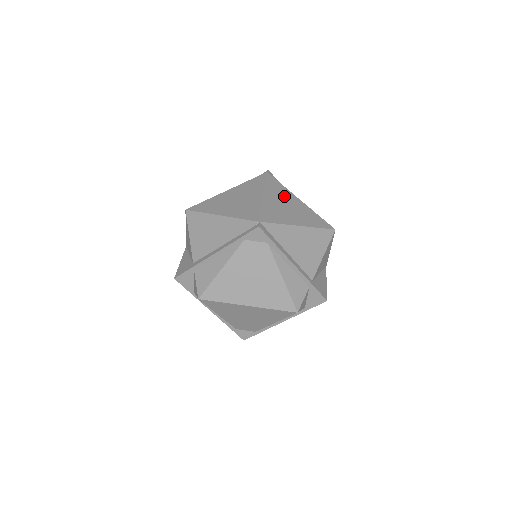
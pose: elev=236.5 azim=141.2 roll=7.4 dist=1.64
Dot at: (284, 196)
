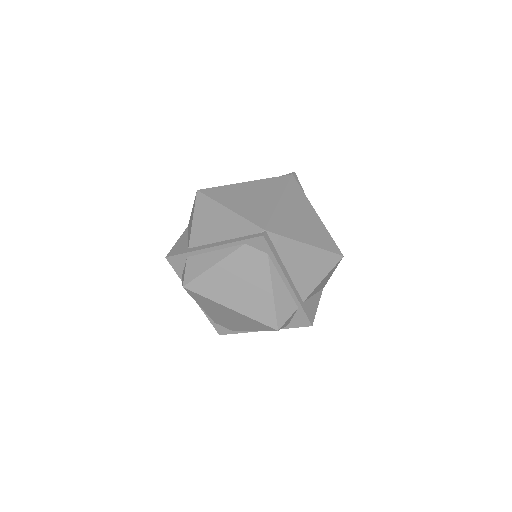
Dot at: (302, 206)
